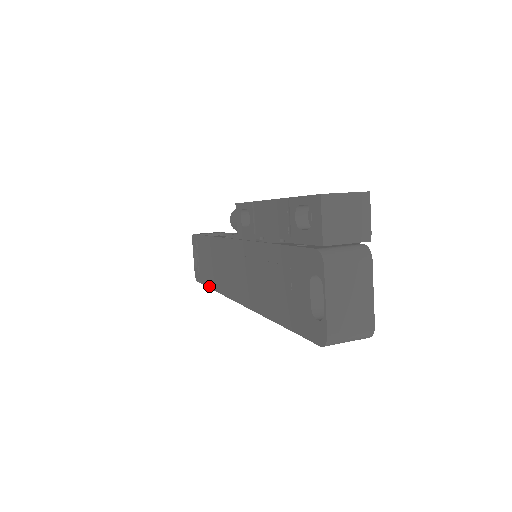
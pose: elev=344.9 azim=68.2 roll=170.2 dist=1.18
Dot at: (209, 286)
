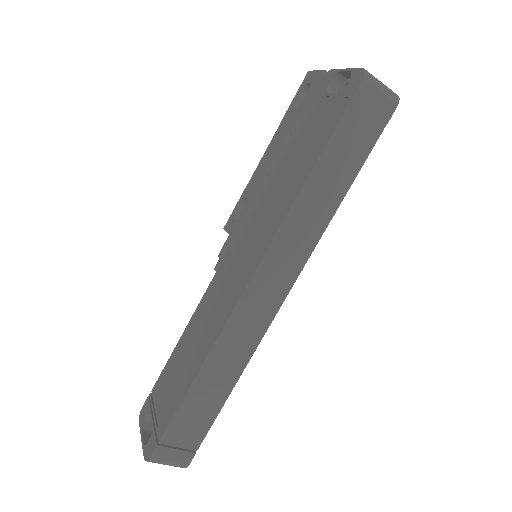
Dot at: (184, 393)
